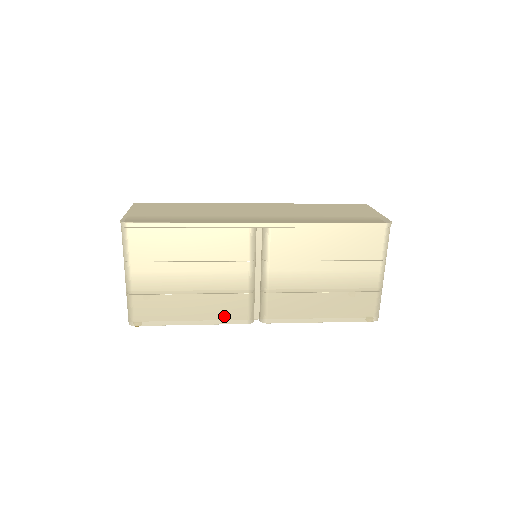
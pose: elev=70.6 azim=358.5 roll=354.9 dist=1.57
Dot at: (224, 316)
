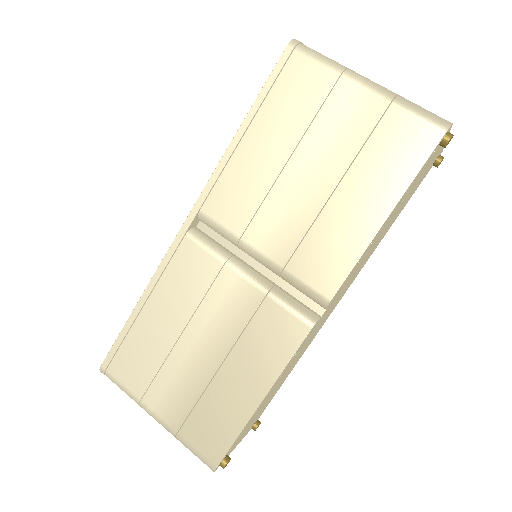
Dot at: (278, 350)
